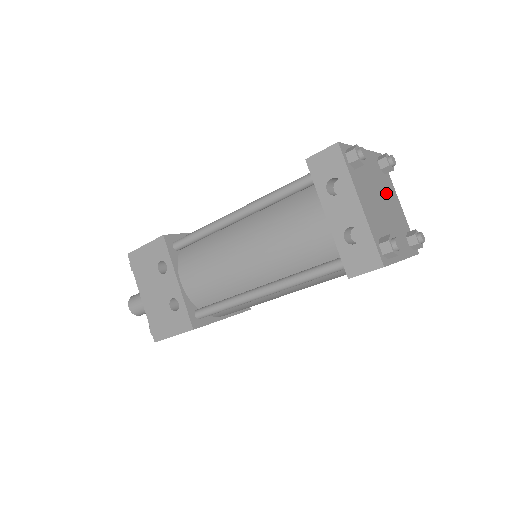
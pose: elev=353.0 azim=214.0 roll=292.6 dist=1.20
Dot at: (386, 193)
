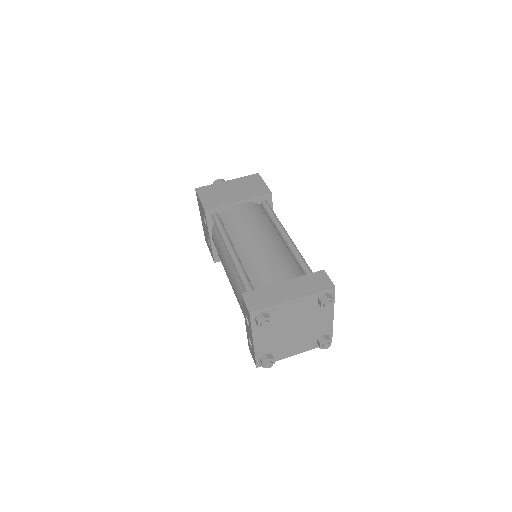
Dot at: (310, 318)
